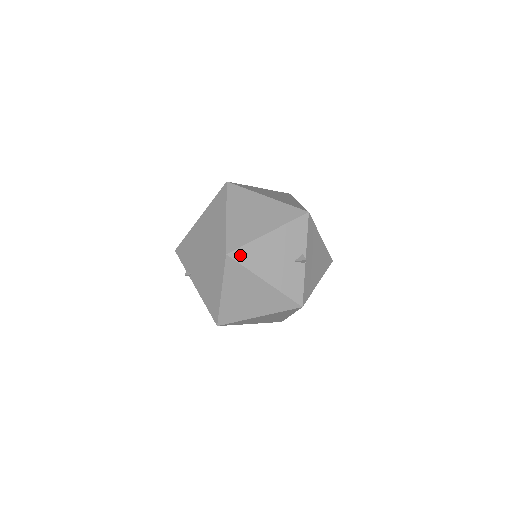
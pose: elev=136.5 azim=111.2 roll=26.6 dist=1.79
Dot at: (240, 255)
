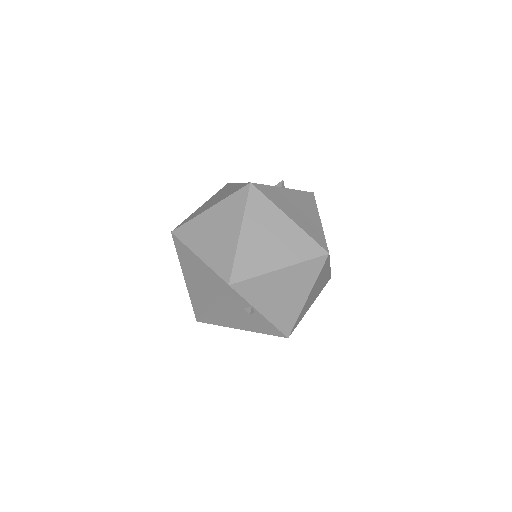
Dot at: occluded
